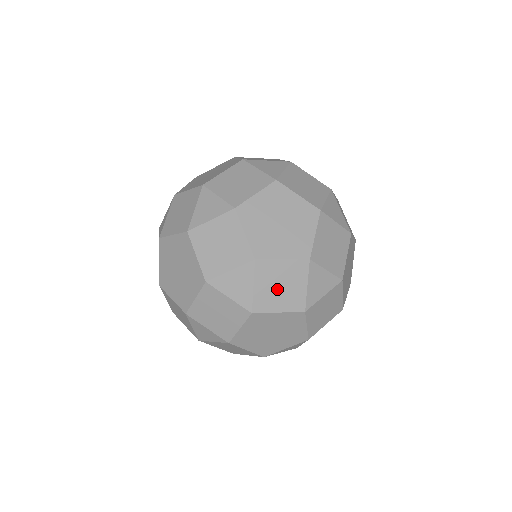
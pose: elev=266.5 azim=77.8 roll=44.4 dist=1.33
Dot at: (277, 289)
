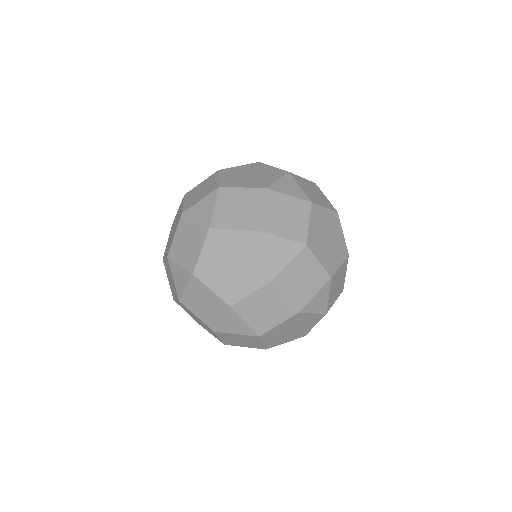
Dot at: occluded
